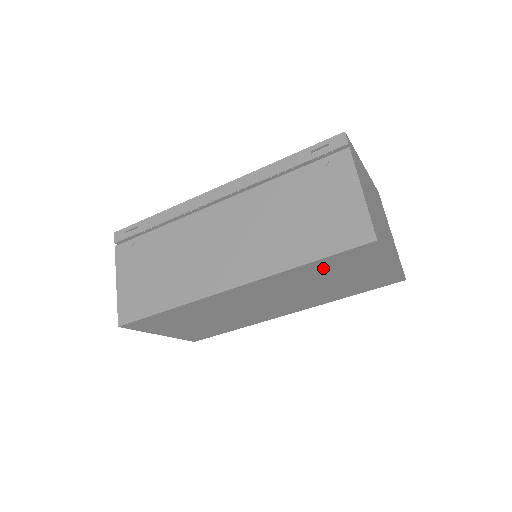
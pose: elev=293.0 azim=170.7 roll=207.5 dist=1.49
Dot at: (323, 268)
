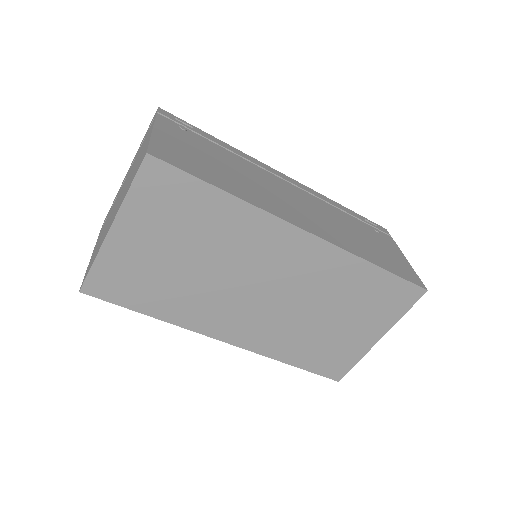
Dot at: (366, 287)
